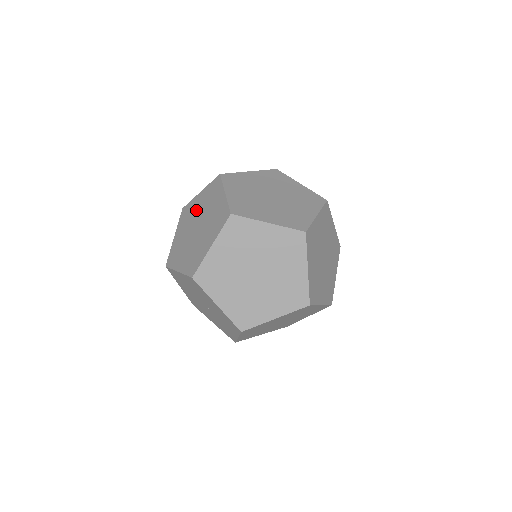
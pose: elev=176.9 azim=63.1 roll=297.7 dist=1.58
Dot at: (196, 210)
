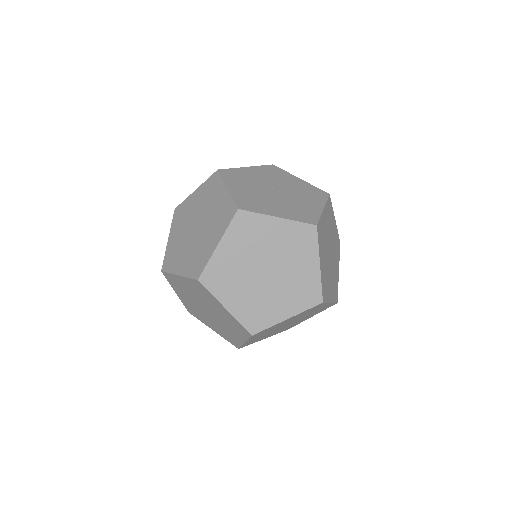
Dot at: occluded
